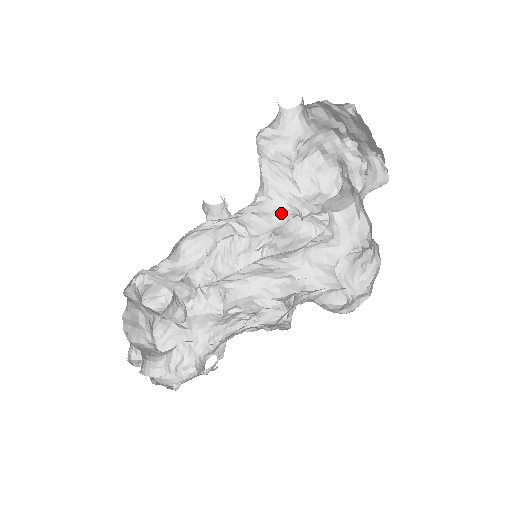
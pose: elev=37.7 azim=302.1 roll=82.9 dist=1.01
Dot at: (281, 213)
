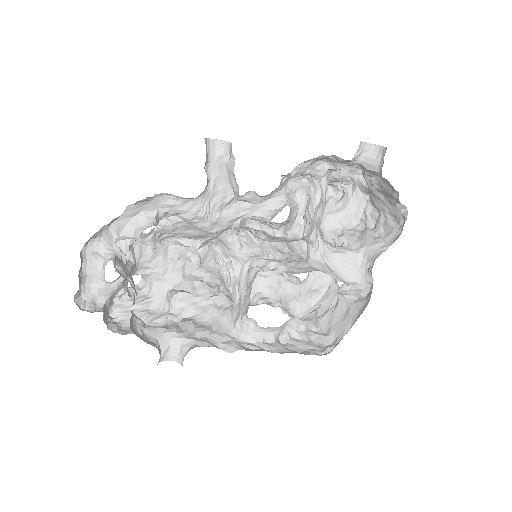
Dot at: (299, 239)
